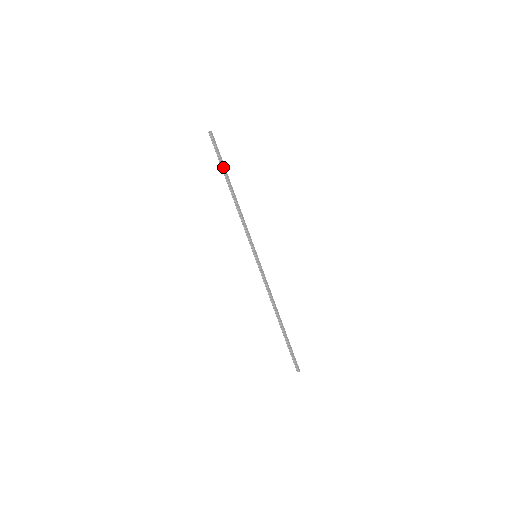
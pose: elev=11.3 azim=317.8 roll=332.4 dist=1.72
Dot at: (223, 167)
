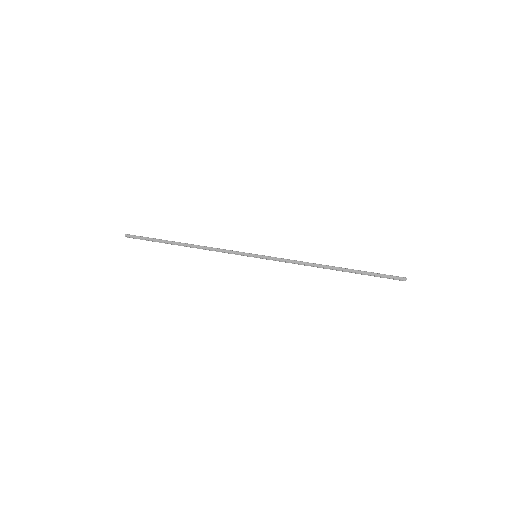
Dot at: (159, 242)
